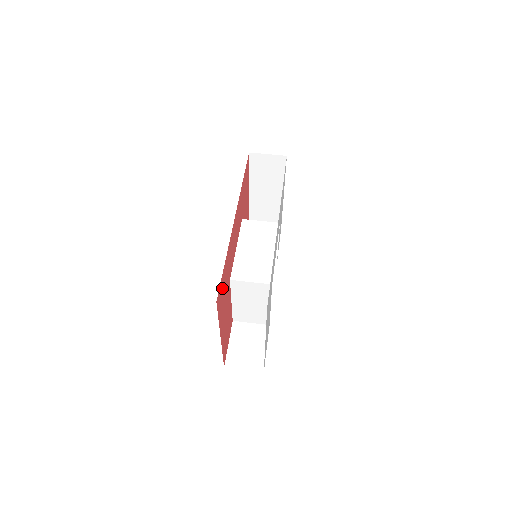
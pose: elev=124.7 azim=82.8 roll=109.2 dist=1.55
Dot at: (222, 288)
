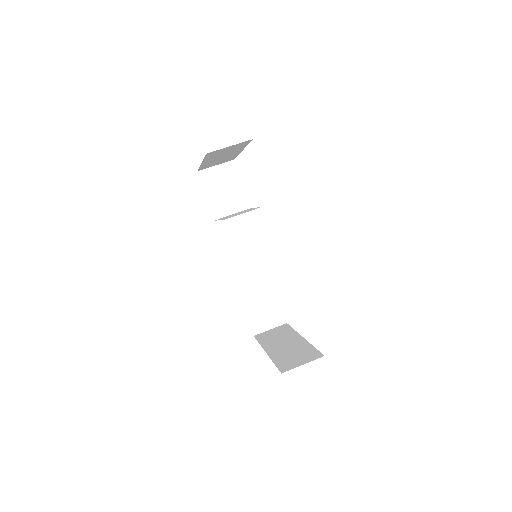
Dot at: occluded
